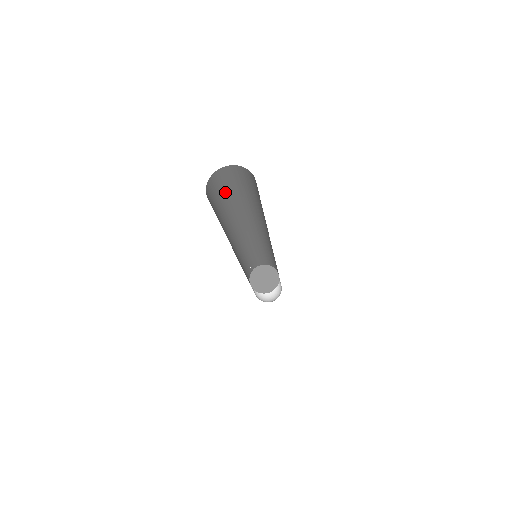
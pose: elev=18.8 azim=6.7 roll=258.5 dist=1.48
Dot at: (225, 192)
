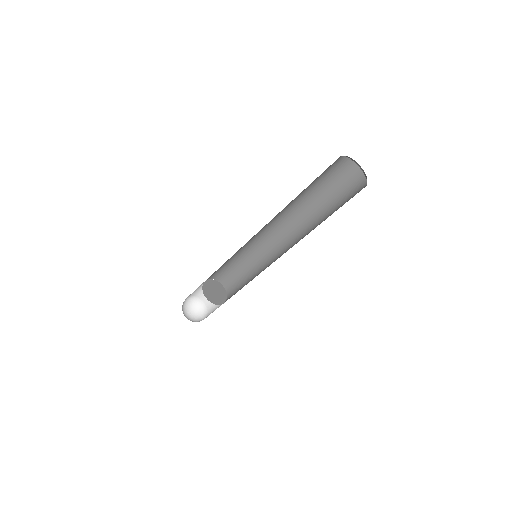
Dot at: occluded
